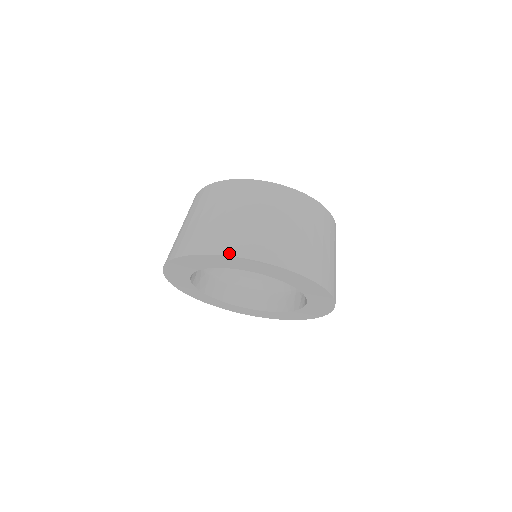
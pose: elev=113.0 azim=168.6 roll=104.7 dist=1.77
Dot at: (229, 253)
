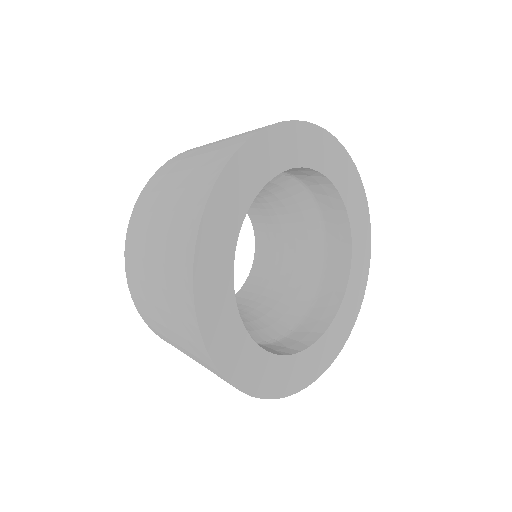
Dot at: (275, 123)
